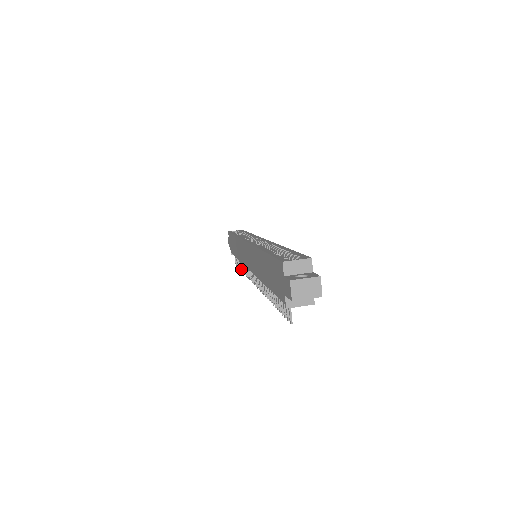
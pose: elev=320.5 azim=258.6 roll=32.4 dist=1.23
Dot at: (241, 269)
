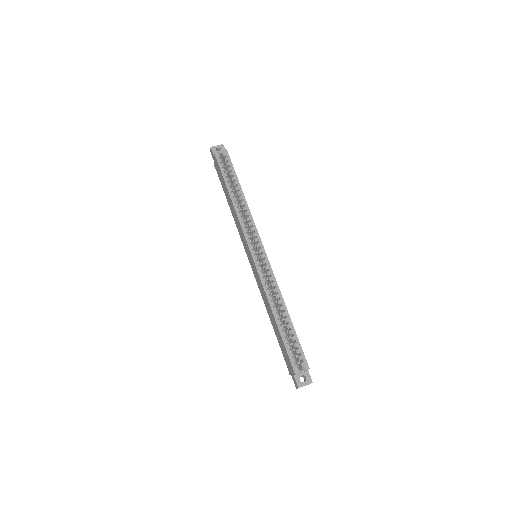
Dot at: occluded
